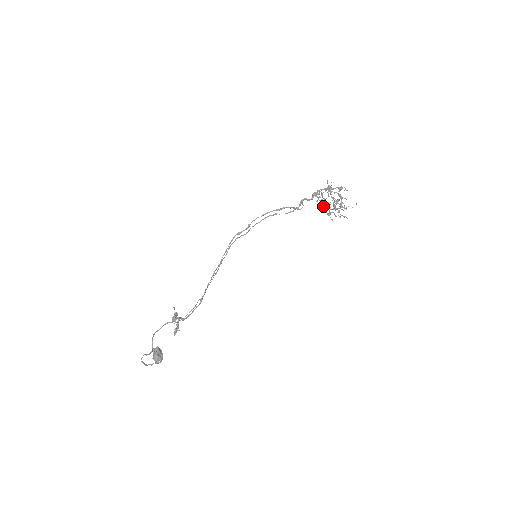
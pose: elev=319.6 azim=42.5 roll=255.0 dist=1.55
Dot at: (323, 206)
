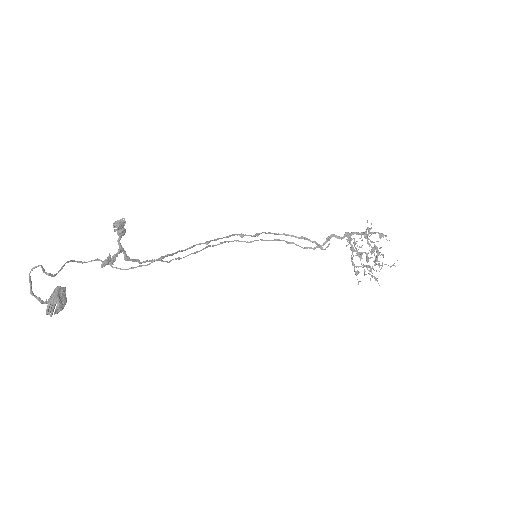
Dot at: (353, 255)
